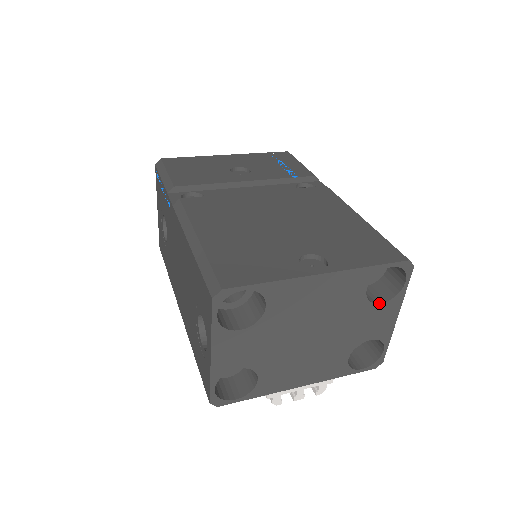
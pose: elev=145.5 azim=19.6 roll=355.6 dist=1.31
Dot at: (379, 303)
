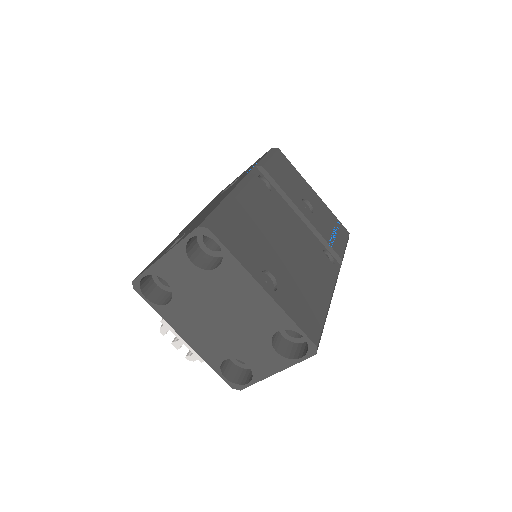
Dot at: (275, 350)
